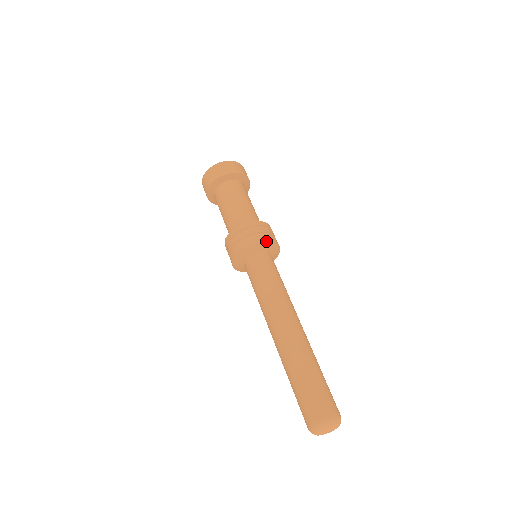
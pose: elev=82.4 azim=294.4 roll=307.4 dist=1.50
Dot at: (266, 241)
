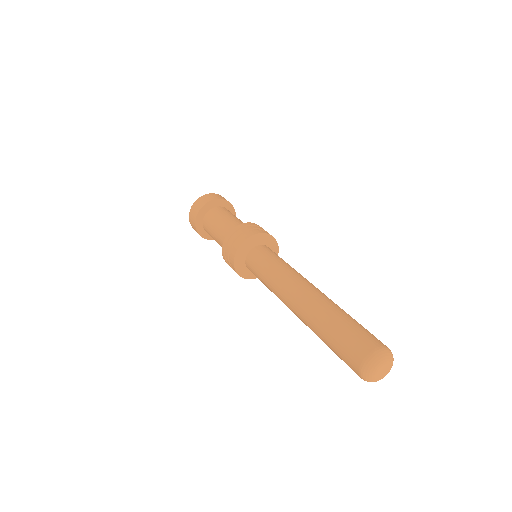
Dot at: (261, 233)
